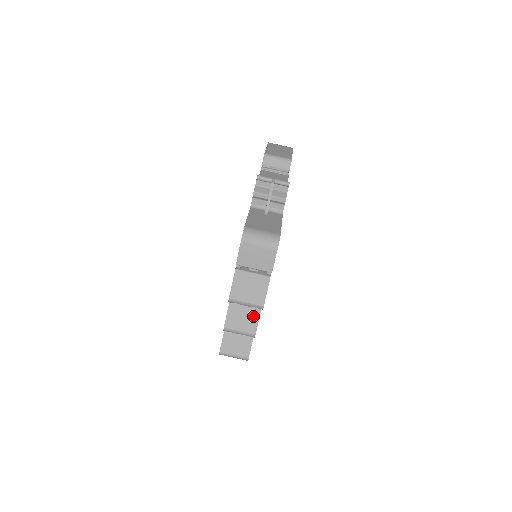
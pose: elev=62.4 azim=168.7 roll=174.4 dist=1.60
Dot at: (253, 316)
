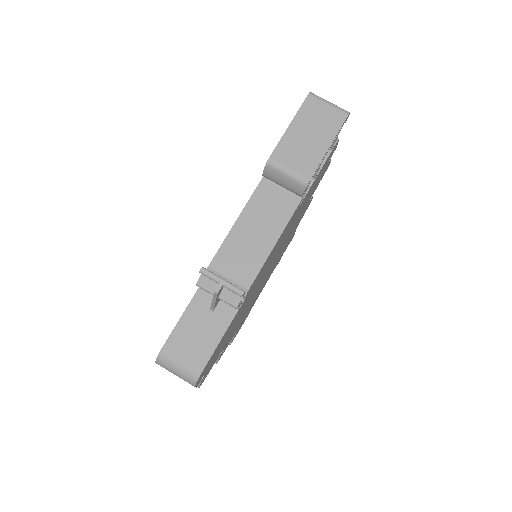
Dot at: occluded
